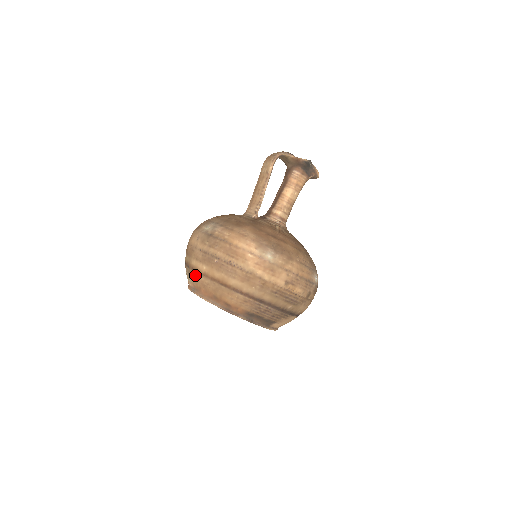
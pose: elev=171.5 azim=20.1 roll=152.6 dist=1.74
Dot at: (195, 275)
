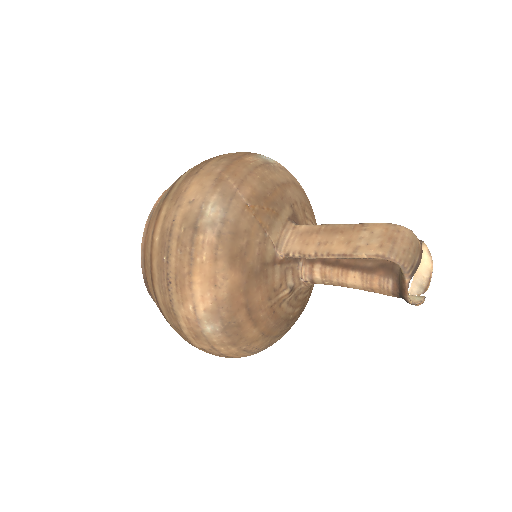
Dot at: (154, 219)
